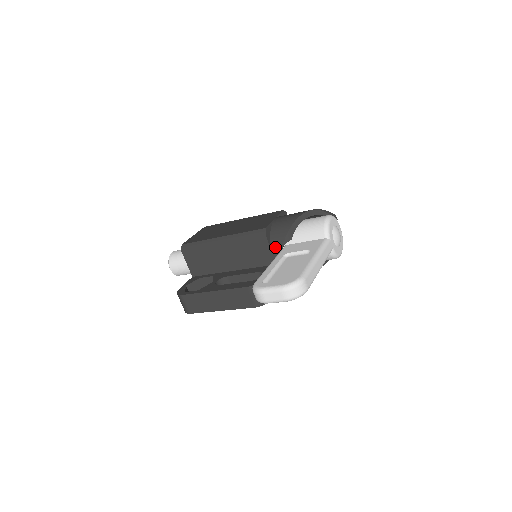
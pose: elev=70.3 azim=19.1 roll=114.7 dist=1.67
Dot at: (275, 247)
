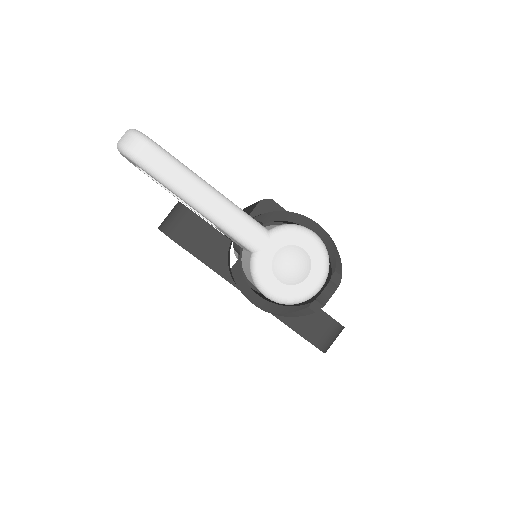
Dot at: occluded
